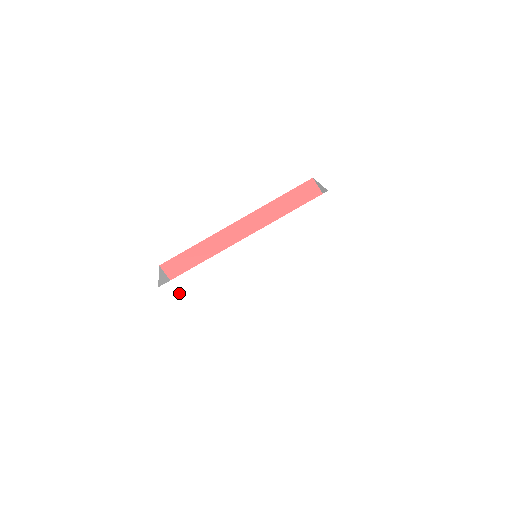
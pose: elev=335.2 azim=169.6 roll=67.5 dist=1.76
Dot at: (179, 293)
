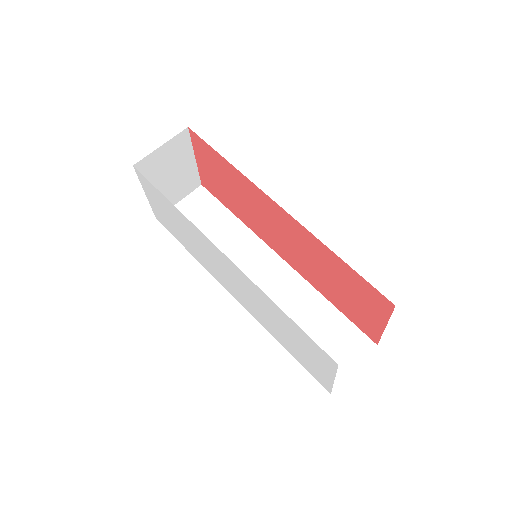
Dot at: (150, 191)
